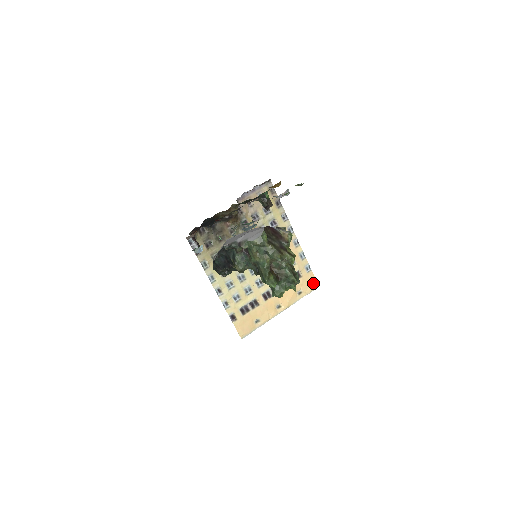
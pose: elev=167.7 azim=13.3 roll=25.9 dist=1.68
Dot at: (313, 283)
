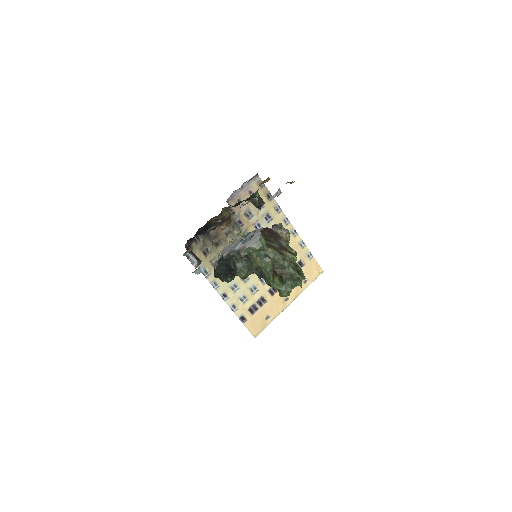
Dot at: (317, 269)
